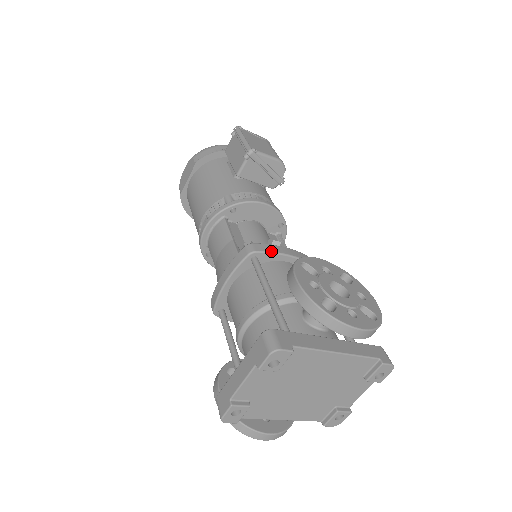
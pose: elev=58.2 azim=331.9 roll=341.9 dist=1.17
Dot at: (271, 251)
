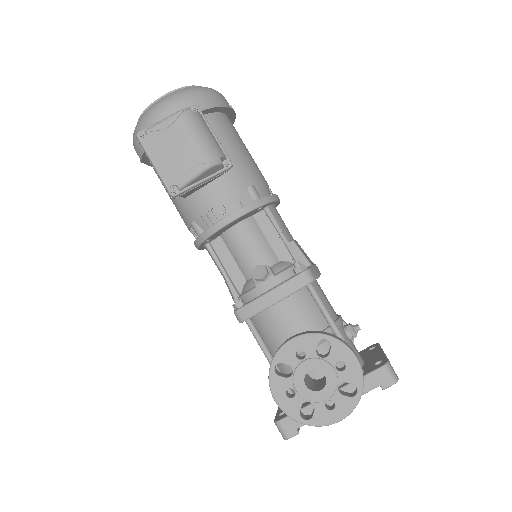
Dot at: (255, 313)
